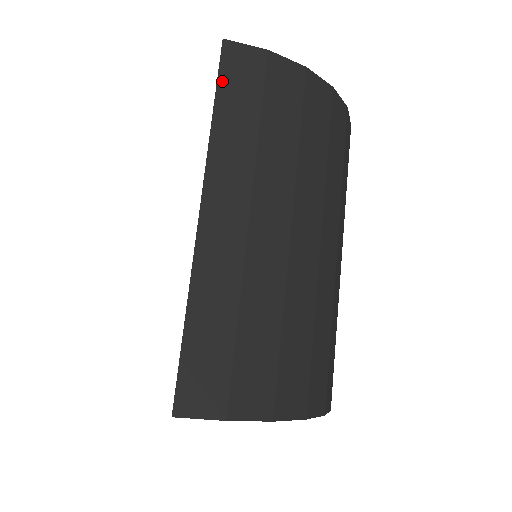
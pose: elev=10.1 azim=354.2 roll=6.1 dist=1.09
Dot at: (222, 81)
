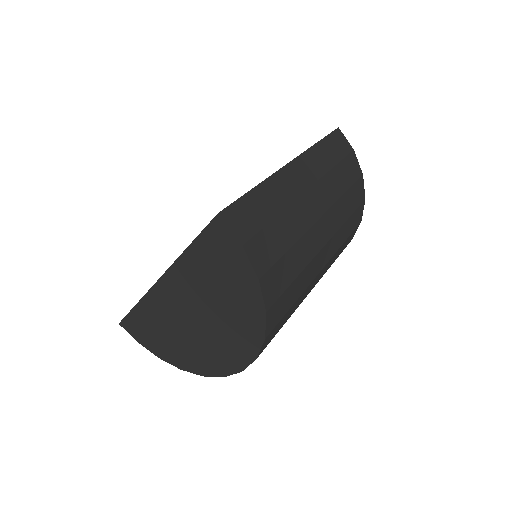
Dot at: (330, 137)
